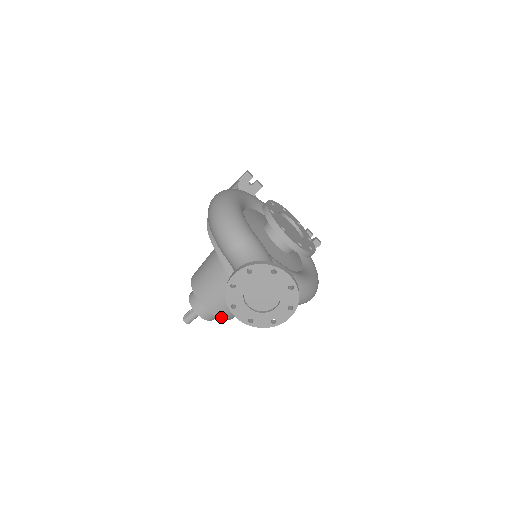
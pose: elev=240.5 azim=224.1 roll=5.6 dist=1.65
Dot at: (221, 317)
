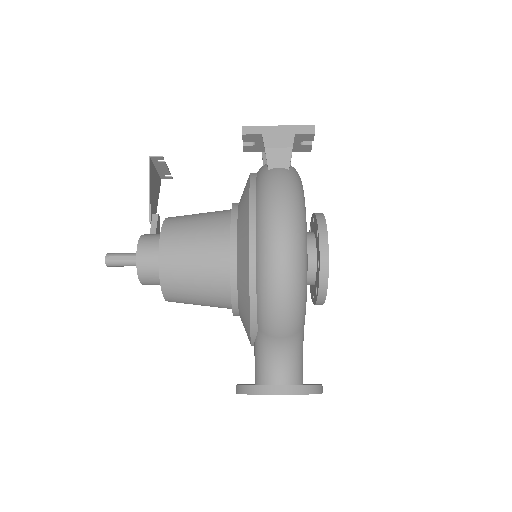
Dot at: occluded
